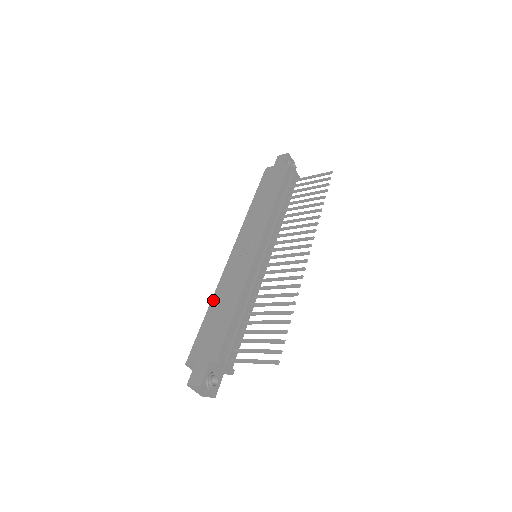
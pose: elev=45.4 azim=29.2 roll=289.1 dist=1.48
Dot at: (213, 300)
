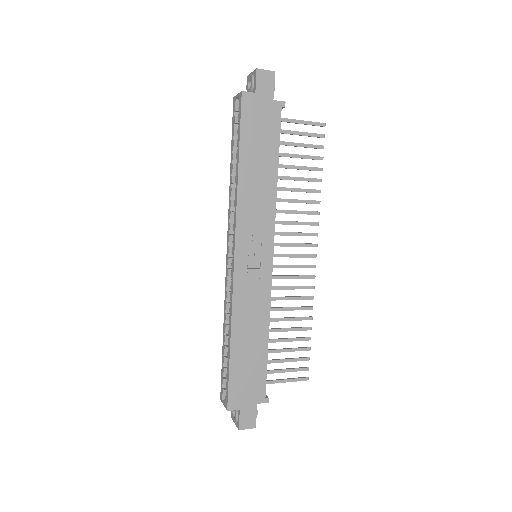
Dot at: (234, 333)
